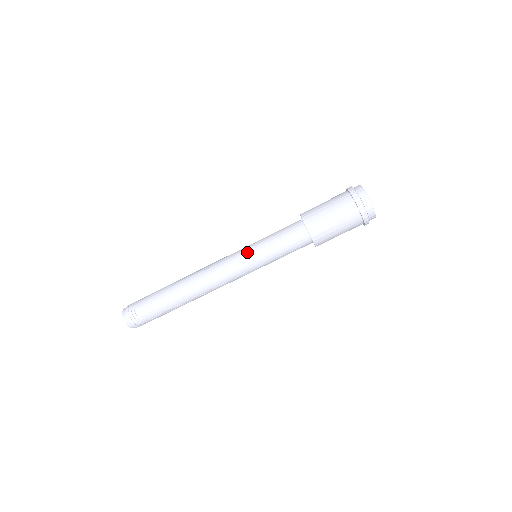
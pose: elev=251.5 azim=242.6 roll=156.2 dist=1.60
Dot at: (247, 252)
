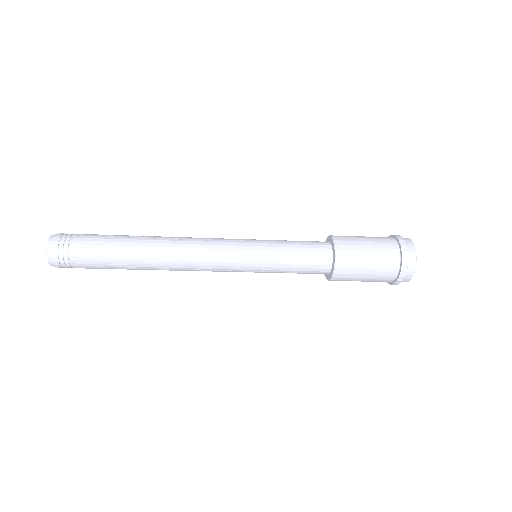
Dot at: (252, 246)
